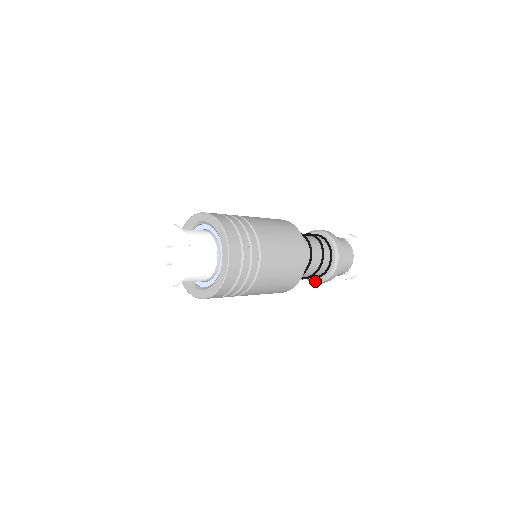
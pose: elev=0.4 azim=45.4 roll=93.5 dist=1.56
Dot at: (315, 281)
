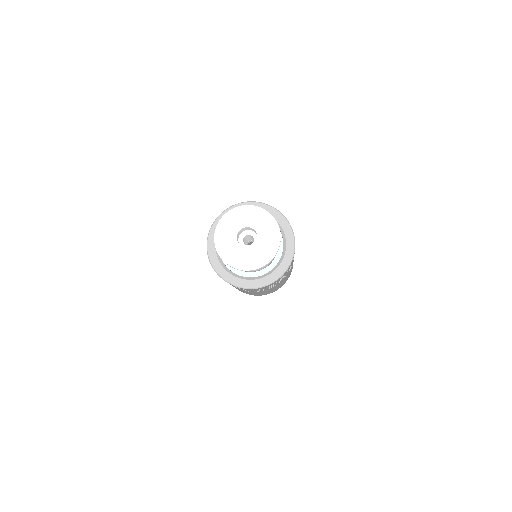
Dot at: occluded
